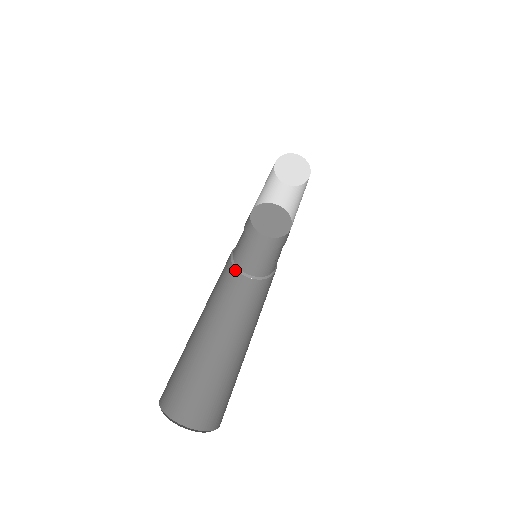
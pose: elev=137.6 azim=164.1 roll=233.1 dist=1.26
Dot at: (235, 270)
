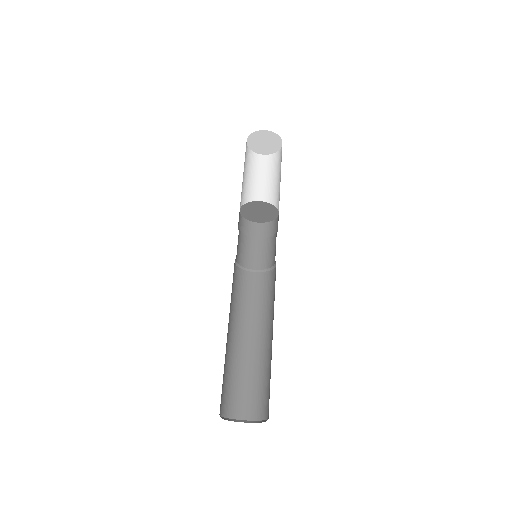
Dot at: (236, 266)
